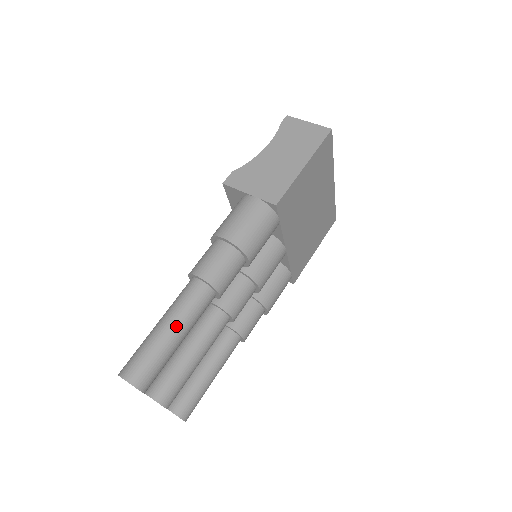
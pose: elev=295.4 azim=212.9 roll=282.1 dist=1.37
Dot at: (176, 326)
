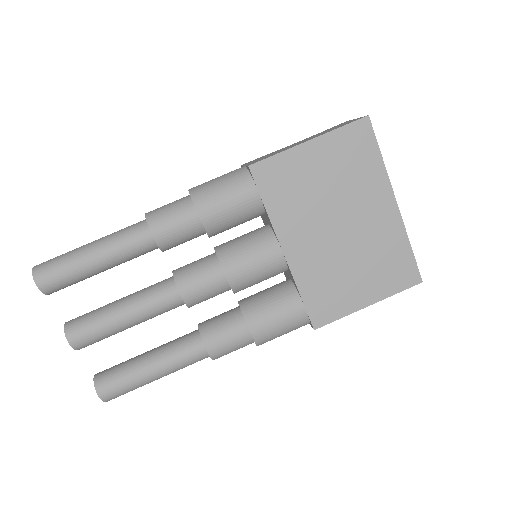
Dot at: (97, 243)
